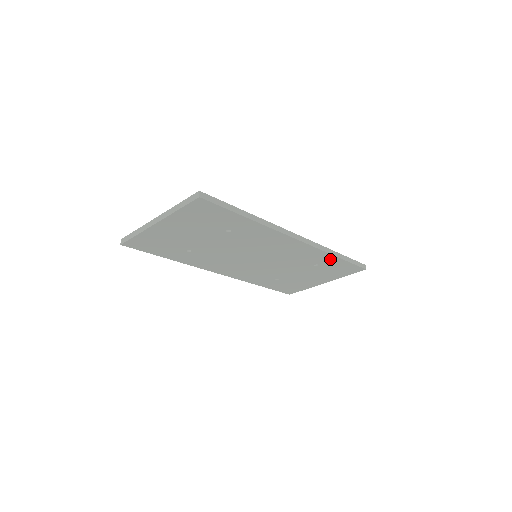
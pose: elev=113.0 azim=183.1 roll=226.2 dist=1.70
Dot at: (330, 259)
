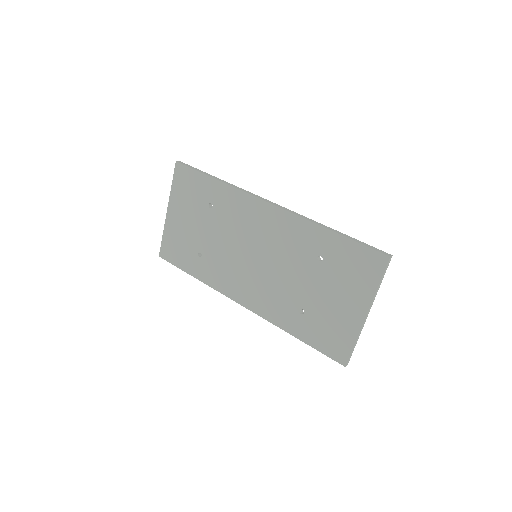
Dot at: (325, 238)
